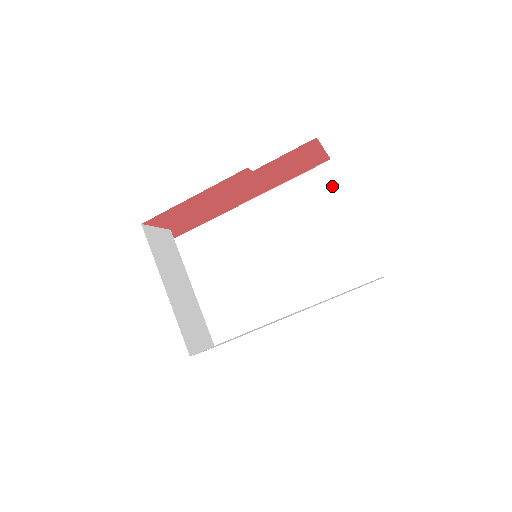
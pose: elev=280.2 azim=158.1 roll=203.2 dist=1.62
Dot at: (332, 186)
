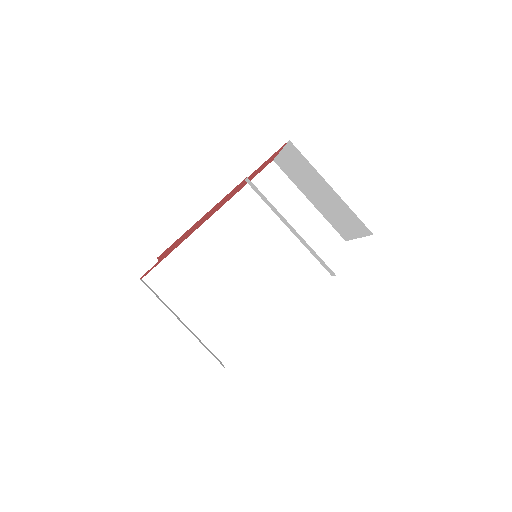
Dot at: (282, 182)
